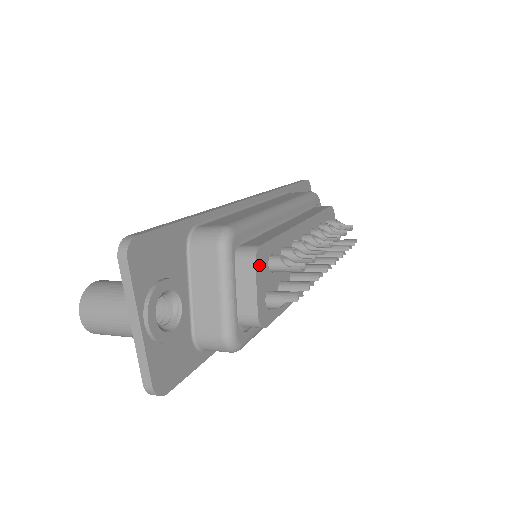
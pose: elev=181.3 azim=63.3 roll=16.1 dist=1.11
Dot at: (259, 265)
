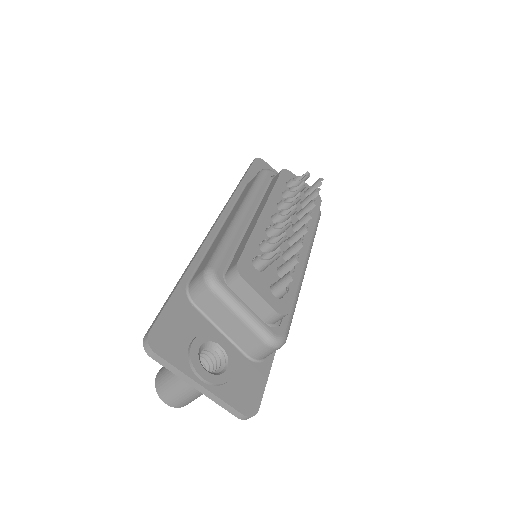
Dot at: (247, 277)
